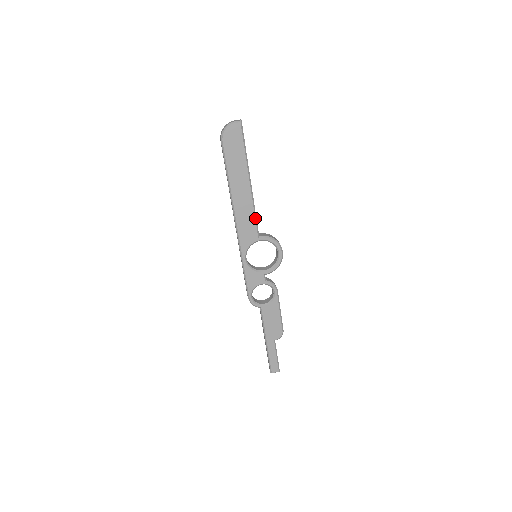
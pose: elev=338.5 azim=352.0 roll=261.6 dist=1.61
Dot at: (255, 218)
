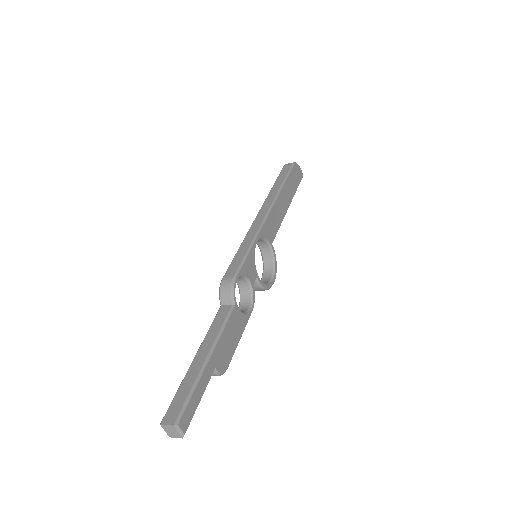
Dot at: occluded
